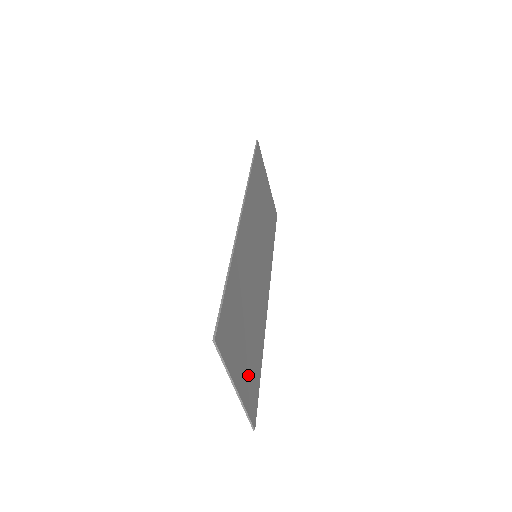
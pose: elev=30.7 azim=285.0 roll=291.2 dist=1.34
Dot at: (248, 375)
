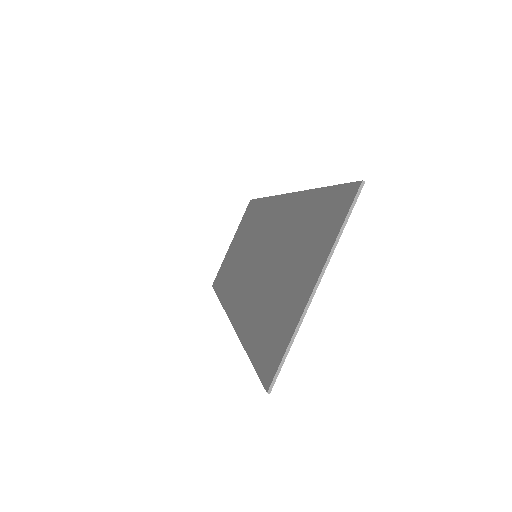
Dot at: (284, 315)
